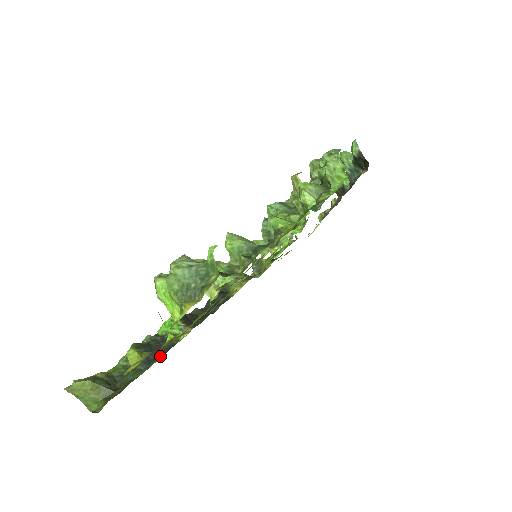
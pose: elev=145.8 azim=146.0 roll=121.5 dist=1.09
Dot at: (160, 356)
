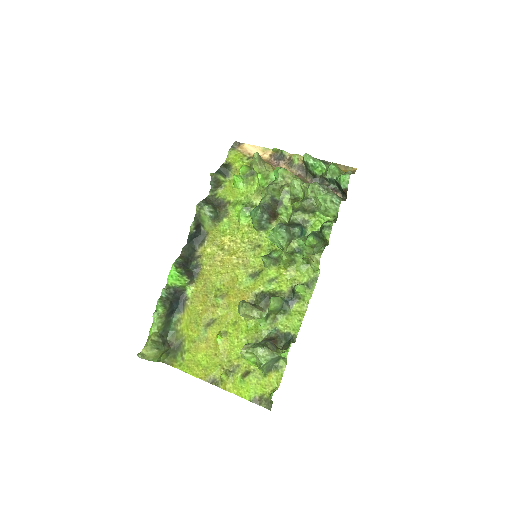
Dot at: (179, 307)
